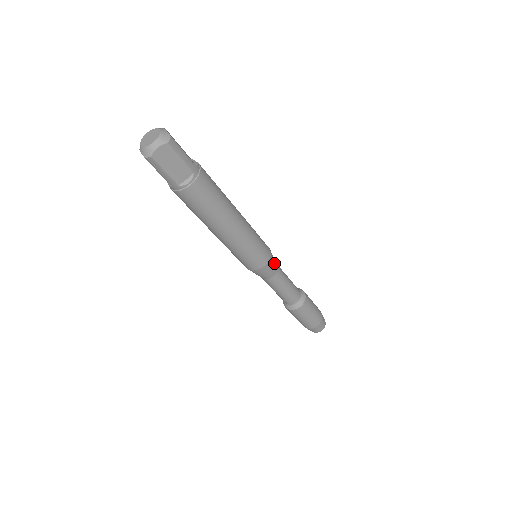
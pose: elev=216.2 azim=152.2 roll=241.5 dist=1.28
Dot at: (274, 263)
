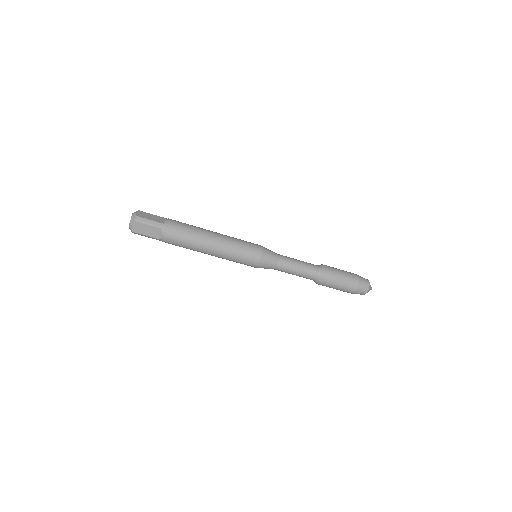
Dot at: (270, 257)
